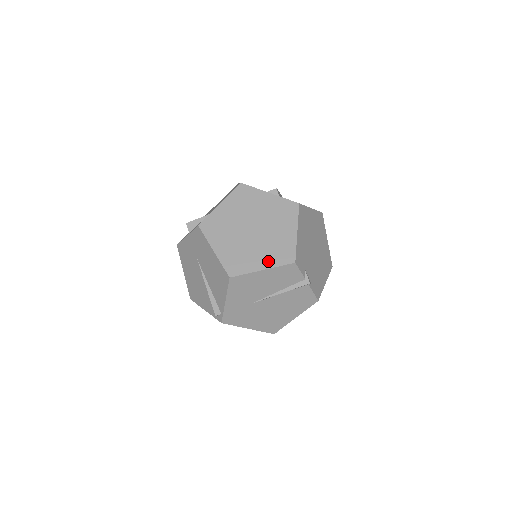
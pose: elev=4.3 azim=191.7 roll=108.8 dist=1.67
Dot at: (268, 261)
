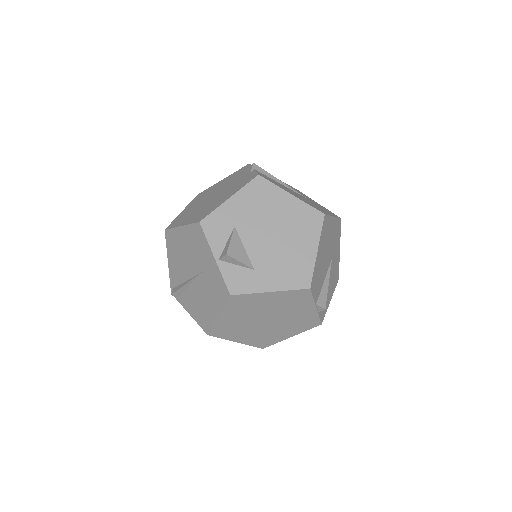
Dot at: (248, 340)
